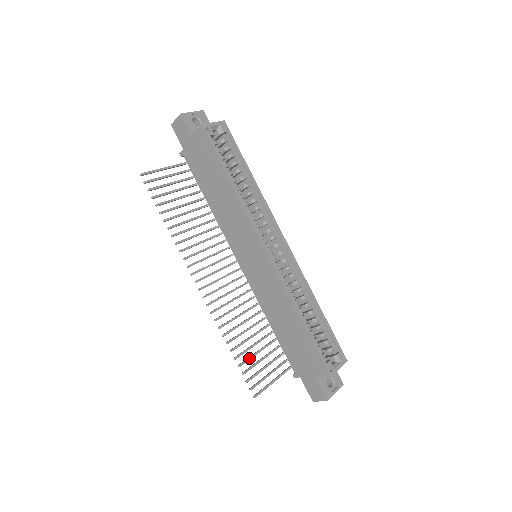
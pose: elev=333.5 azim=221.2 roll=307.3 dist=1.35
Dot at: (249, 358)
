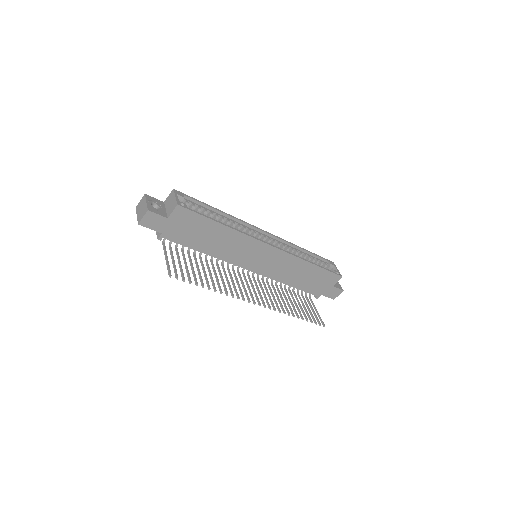
Dot at: (304, 312)
